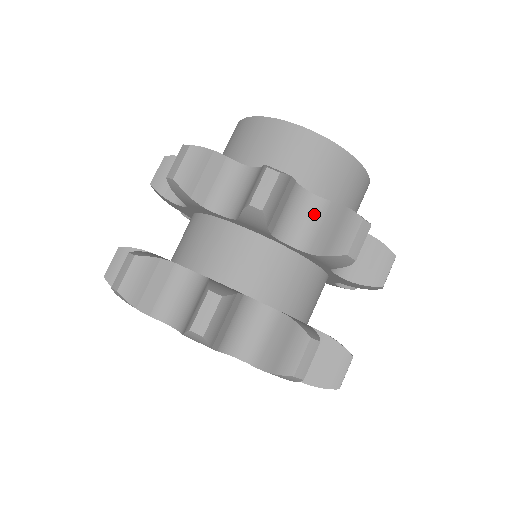
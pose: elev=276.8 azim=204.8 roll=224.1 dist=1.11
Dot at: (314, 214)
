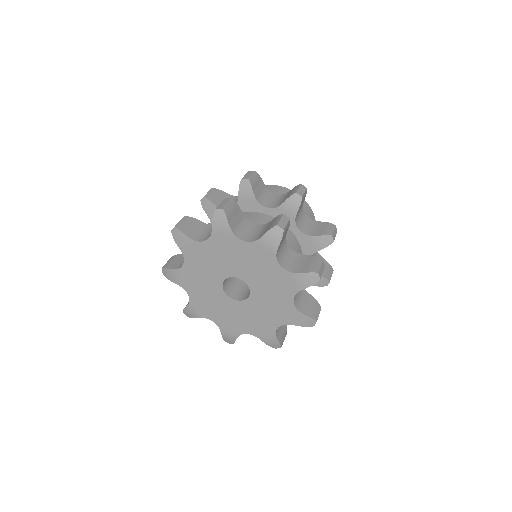
Dot at: (279, 199)
